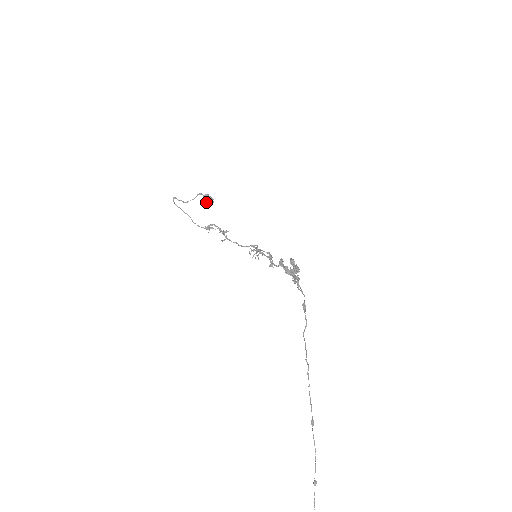
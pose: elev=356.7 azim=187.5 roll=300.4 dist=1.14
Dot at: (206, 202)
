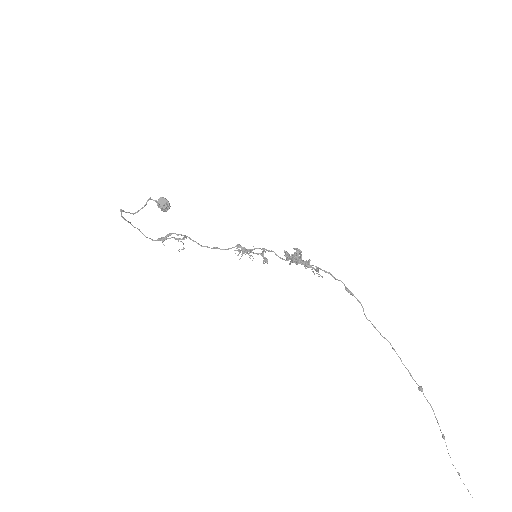
Dot at: (165, 208)
